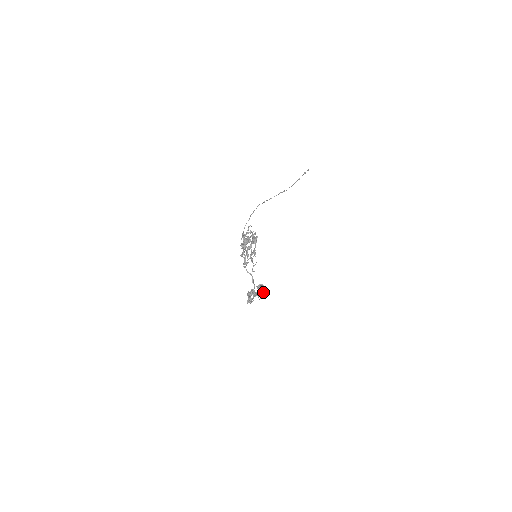
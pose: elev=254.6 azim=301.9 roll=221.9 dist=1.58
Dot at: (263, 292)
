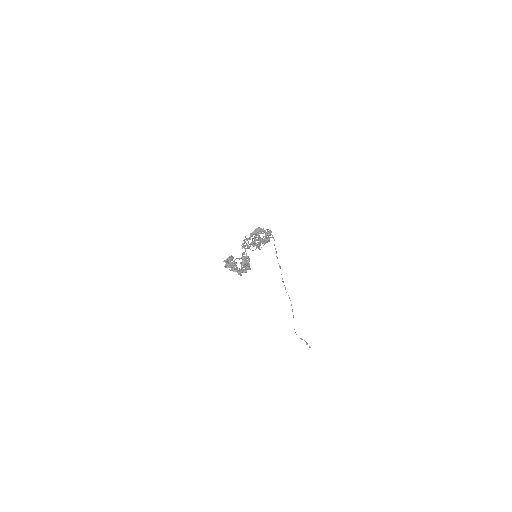
Dot at: (248, 262)
